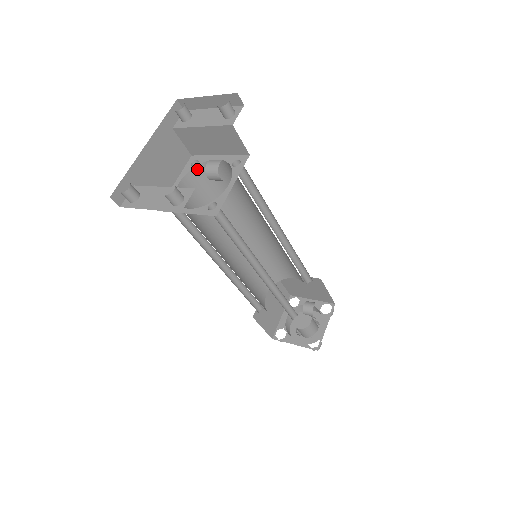
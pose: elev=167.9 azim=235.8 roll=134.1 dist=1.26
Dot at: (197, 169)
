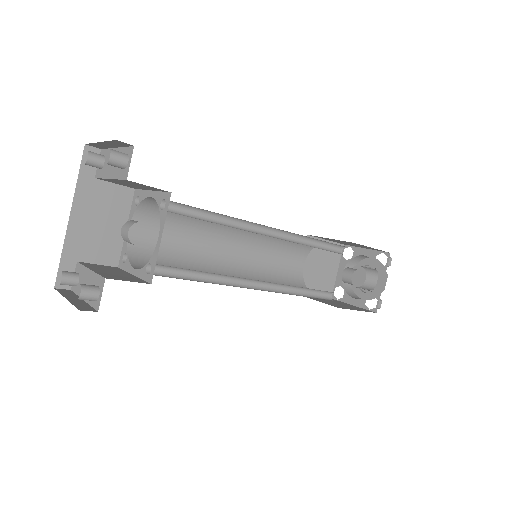
Dot at: (141, 207)
